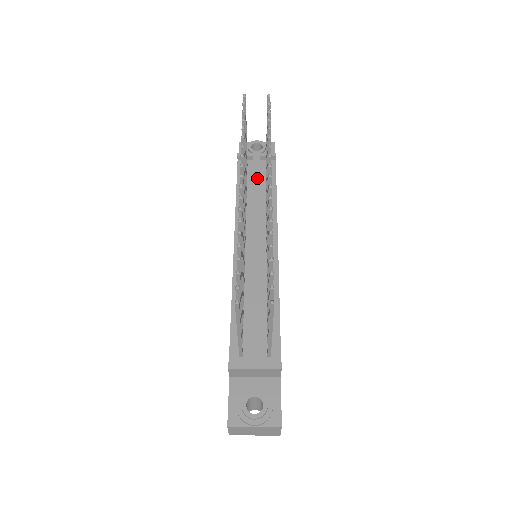
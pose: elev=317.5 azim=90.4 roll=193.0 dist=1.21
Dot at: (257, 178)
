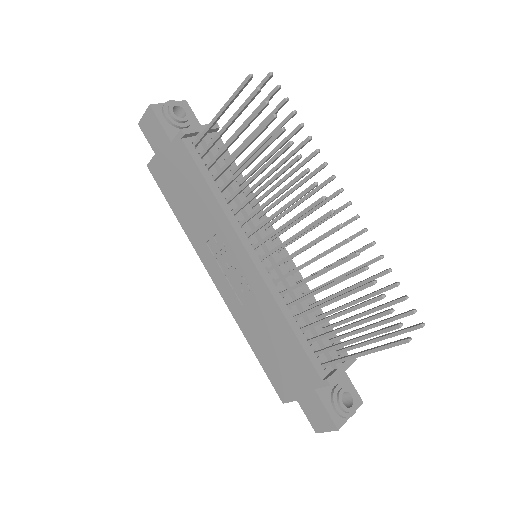
Dot at: (222, 163)
